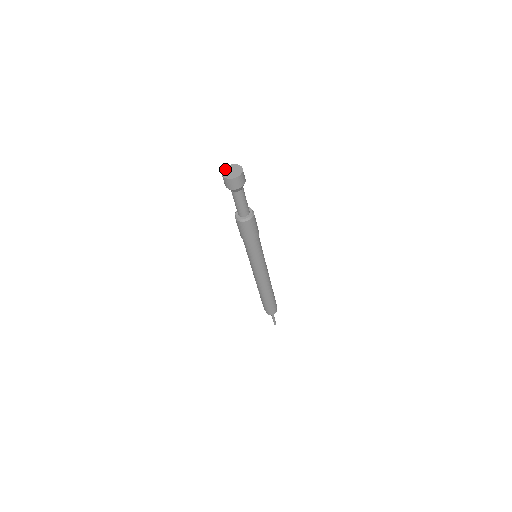
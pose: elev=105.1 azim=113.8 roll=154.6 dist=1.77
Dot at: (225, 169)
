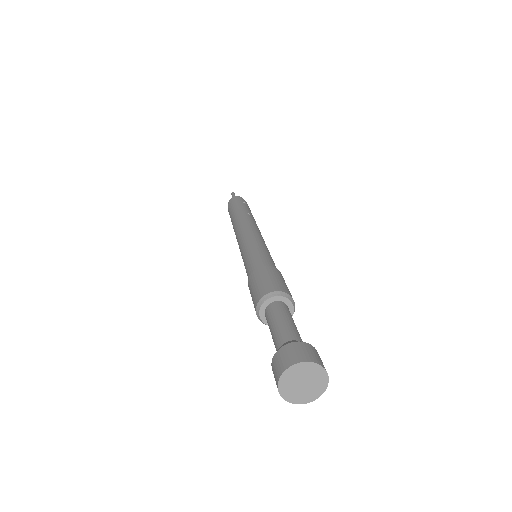
Dot at: (283, 389)
